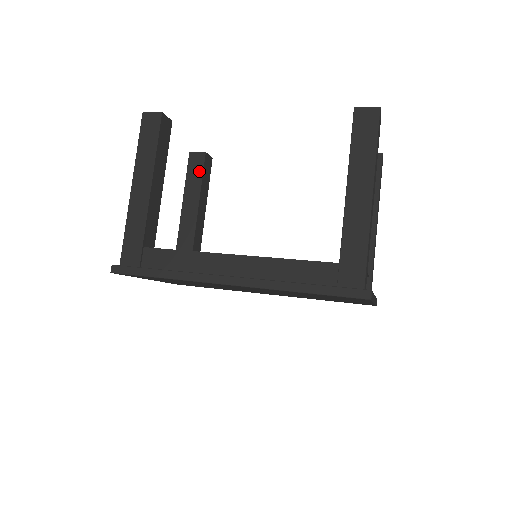
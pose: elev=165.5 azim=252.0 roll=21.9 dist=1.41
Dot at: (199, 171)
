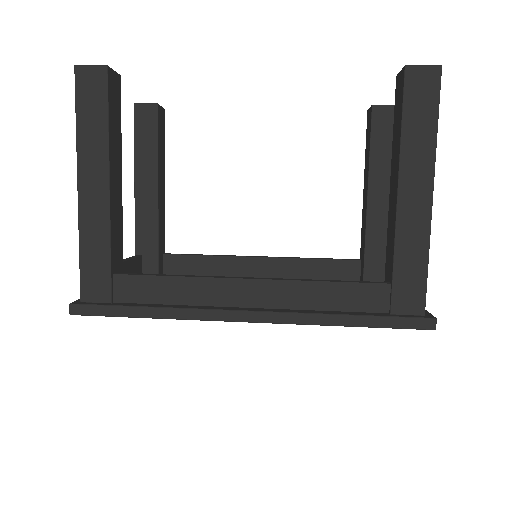
Dot at: (152, 132)
